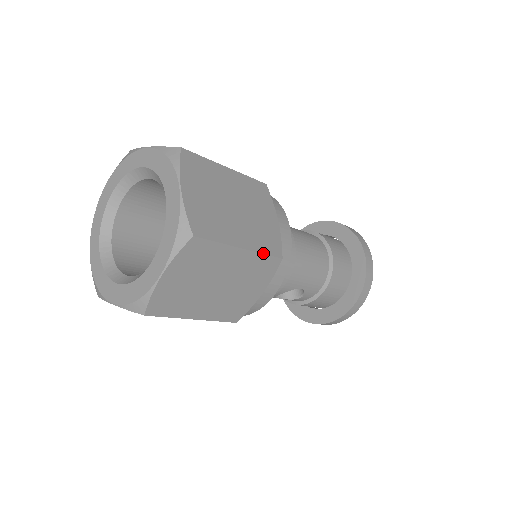
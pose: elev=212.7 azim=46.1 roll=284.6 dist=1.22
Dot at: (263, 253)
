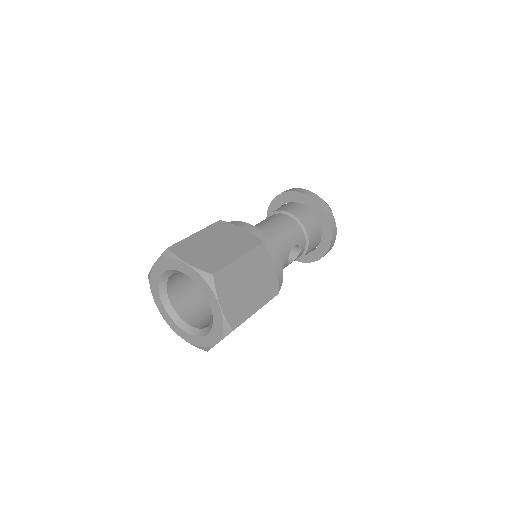
Dot at: (251, 249)
